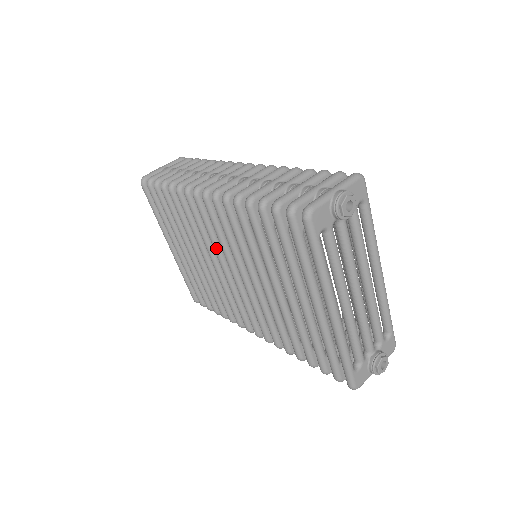
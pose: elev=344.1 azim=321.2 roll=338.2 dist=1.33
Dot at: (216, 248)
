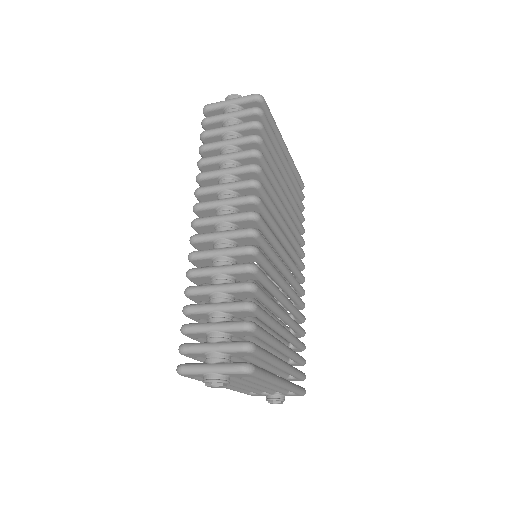
Dot at: occluded
